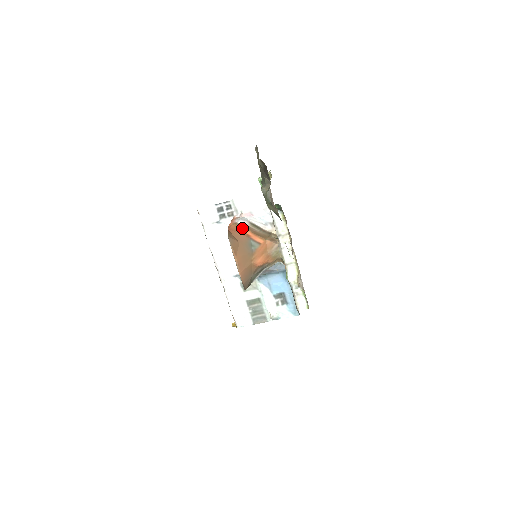
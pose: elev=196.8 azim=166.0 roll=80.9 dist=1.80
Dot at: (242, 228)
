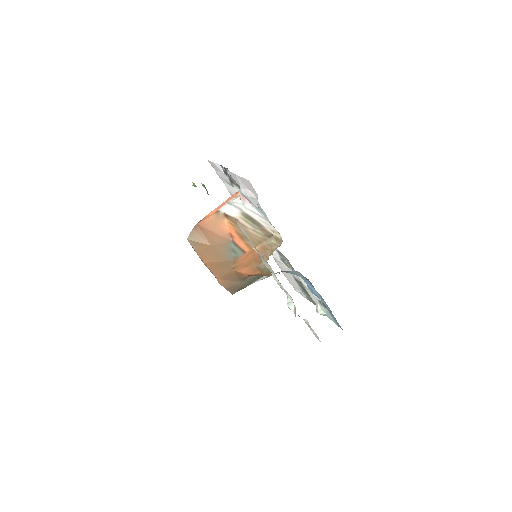
Dot at: (226, 221)
